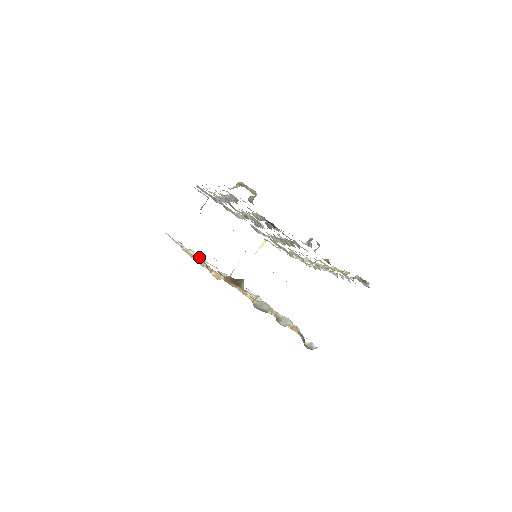
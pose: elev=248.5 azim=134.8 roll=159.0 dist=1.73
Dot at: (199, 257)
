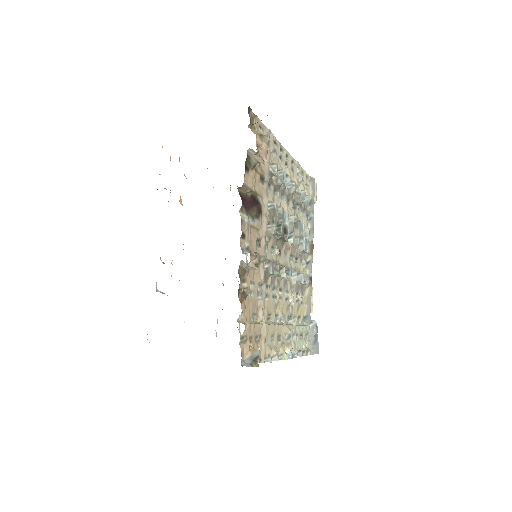
Dot at: occluded
